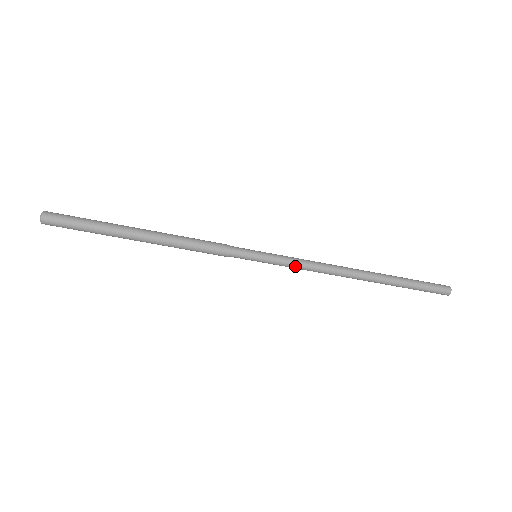
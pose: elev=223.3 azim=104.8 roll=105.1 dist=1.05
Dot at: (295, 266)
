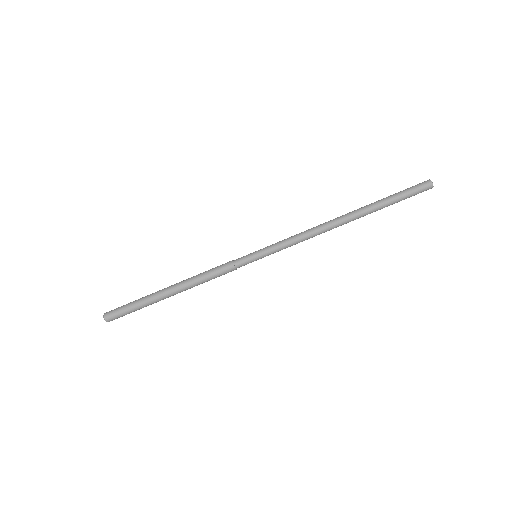
Dot at: (287, 242)
